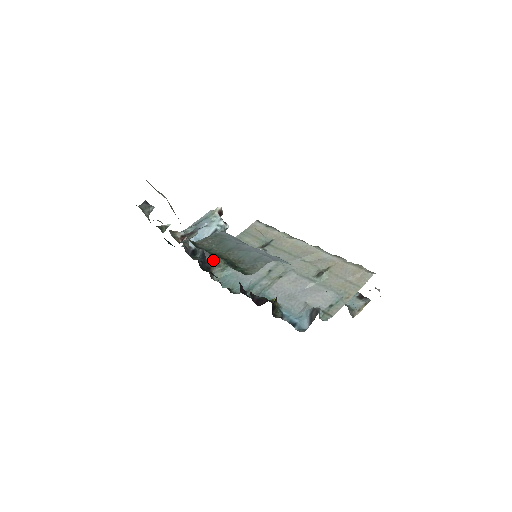
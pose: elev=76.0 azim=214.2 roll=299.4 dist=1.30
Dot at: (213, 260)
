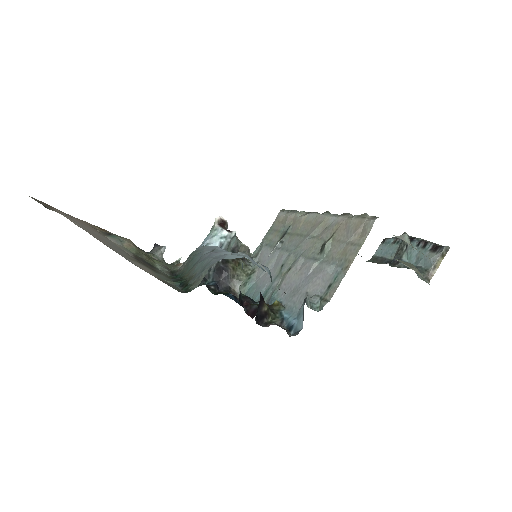
Dot at: (230, 277)
